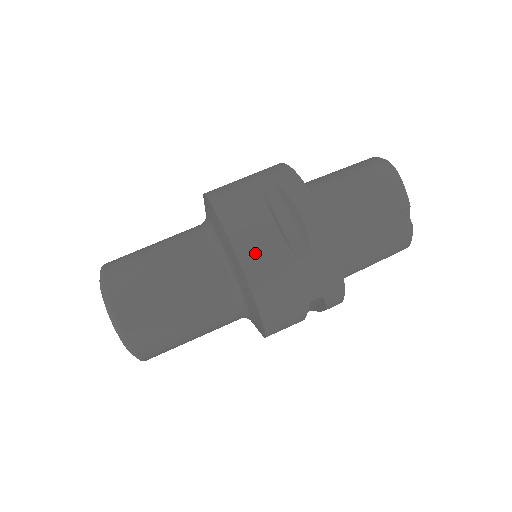
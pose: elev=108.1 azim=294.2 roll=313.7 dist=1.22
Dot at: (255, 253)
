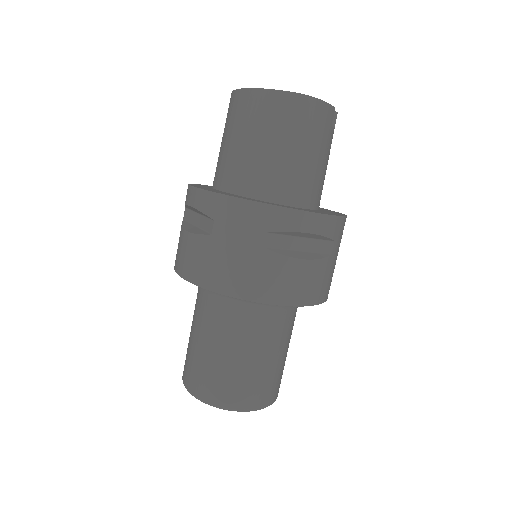
Dot at: (312, 290)
